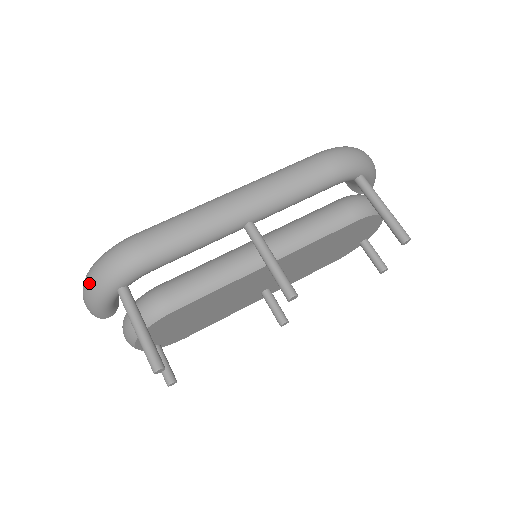
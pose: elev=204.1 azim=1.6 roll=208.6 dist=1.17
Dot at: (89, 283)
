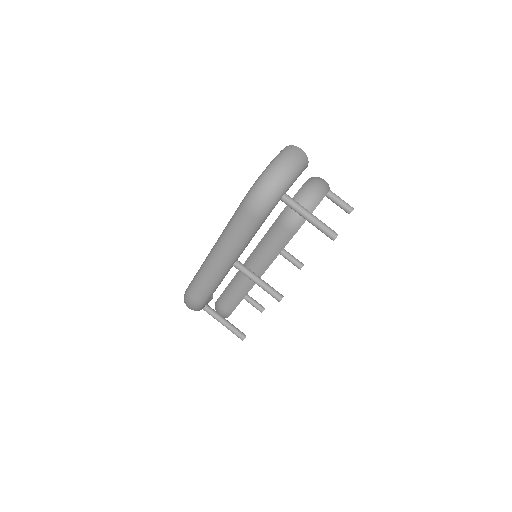
Dot at: occluded
